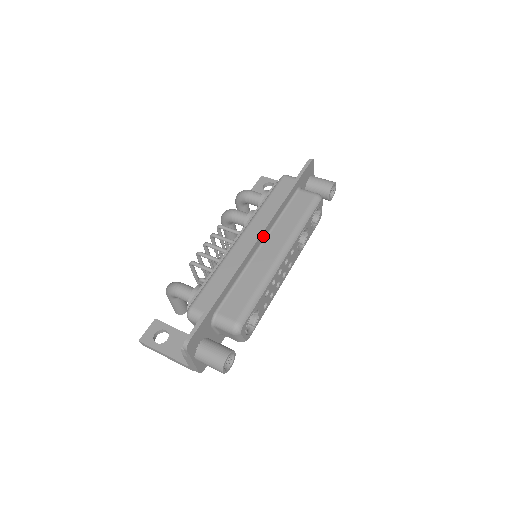
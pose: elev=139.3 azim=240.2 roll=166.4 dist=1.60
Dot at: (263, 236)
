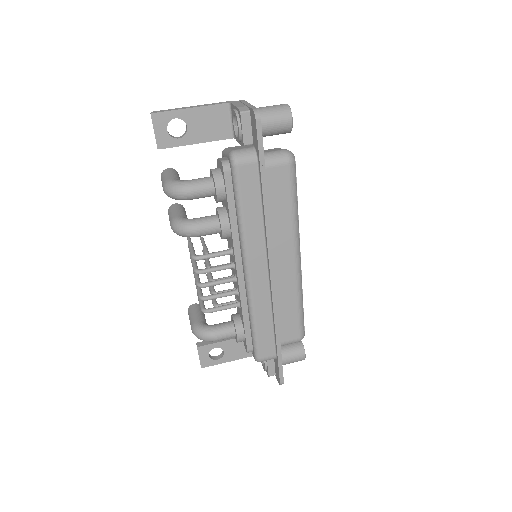
Dot at: occluded
